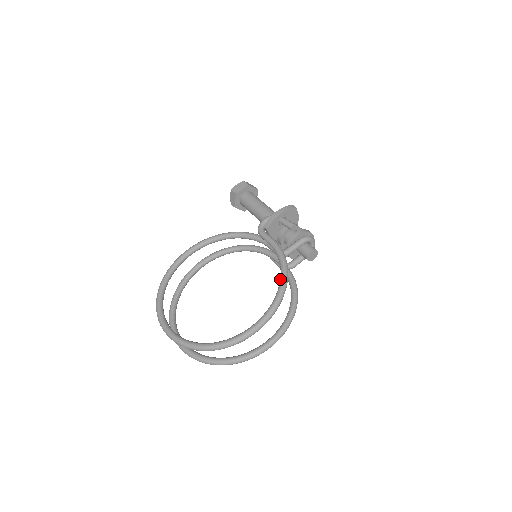
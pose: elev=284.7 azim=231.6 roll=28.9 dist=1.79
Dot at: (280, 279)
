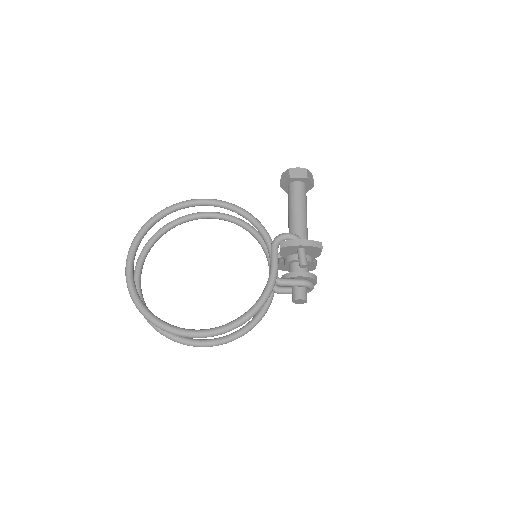
Dot at: (250, 308)
